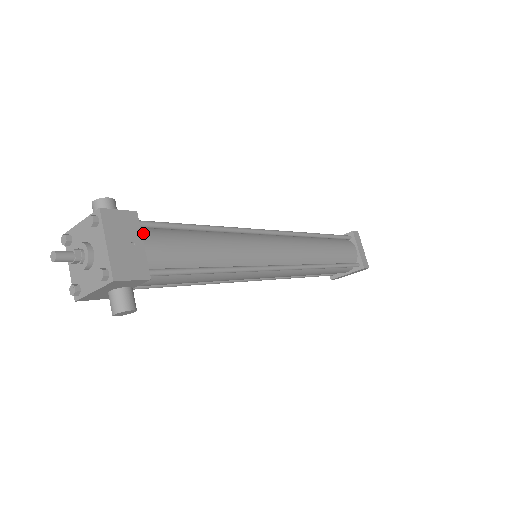
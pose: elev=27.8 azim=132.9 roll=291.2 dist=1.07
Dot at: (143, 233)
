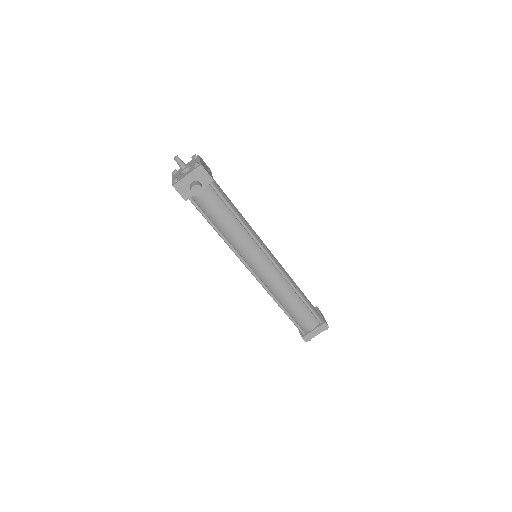
Dot at: occluded
